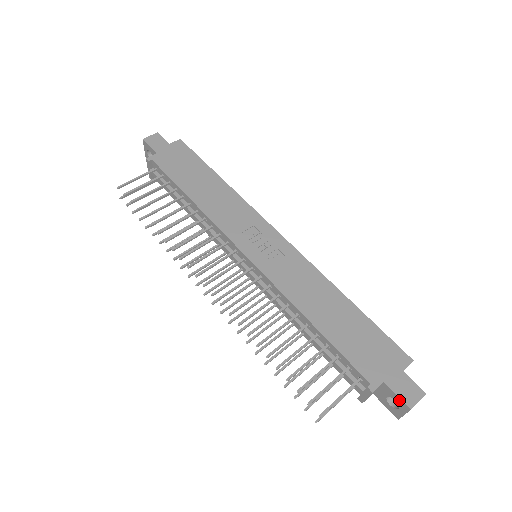
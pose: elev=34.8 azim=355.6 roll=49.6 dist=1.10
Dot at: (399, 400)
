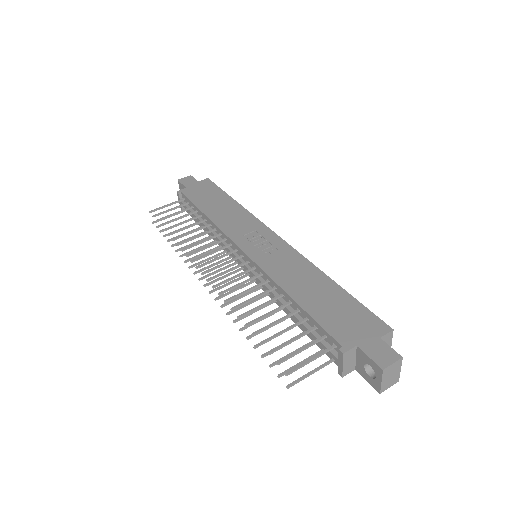
Dot at: (372, 363)
